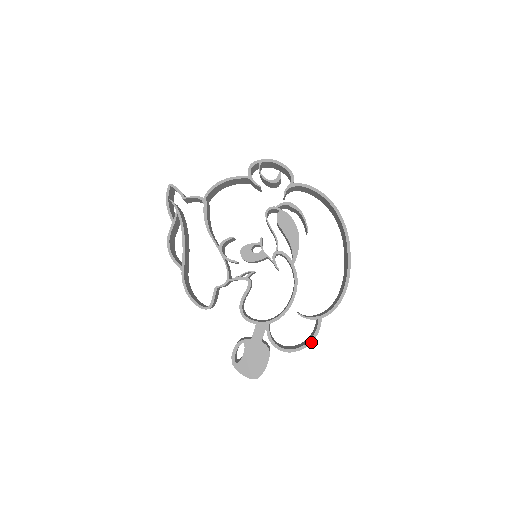
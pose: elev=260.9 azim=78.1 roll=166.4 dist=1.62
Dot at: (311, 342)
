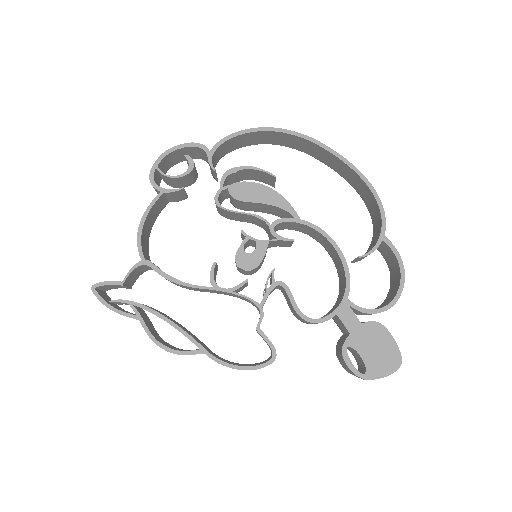
Dot at: (403, 268)
